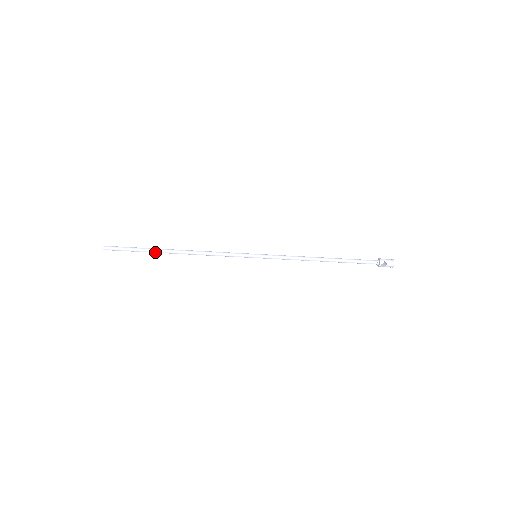
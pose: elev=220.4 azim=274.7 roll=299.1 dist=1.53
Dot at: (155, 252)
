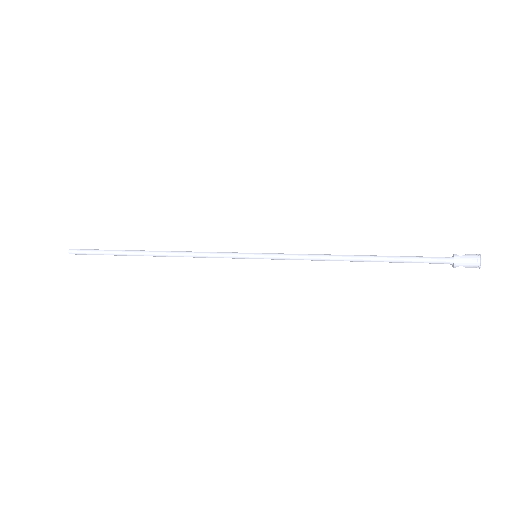
Dot at: (128, 255)
